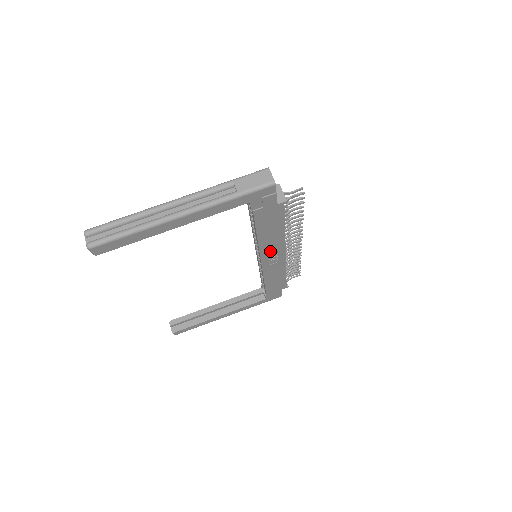
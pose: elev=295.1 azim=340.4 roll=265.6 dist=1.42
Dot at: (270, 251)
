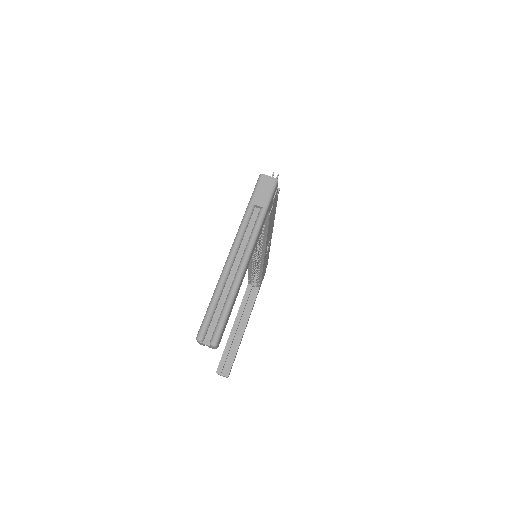
Dot at: (268, 241)
